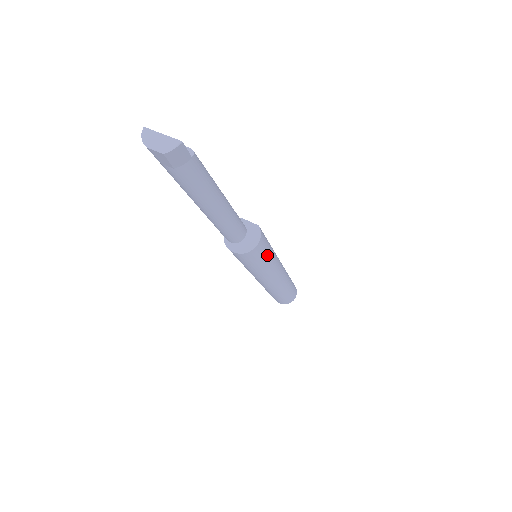
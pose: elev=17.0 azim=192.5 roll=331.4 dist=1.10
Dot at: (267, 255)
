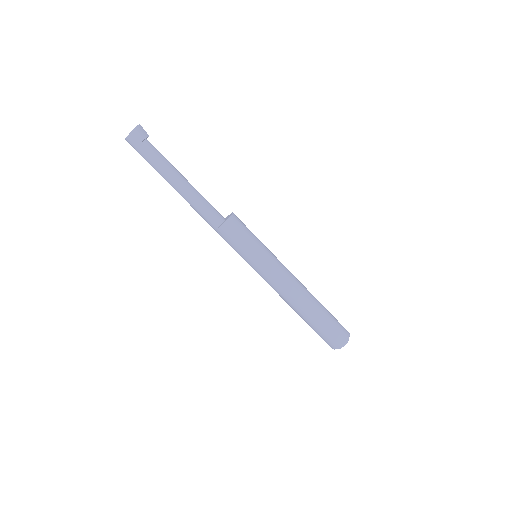
Dot at: occluded
